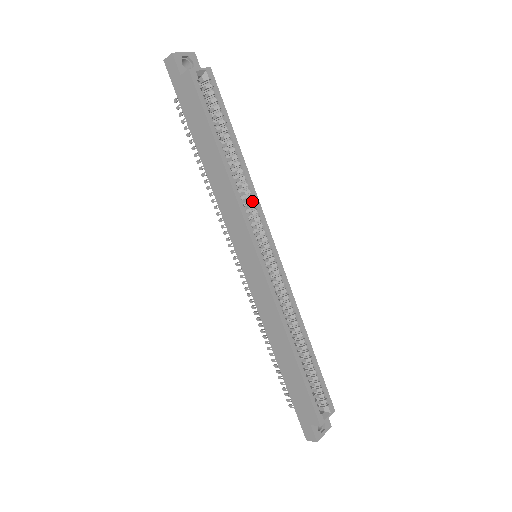
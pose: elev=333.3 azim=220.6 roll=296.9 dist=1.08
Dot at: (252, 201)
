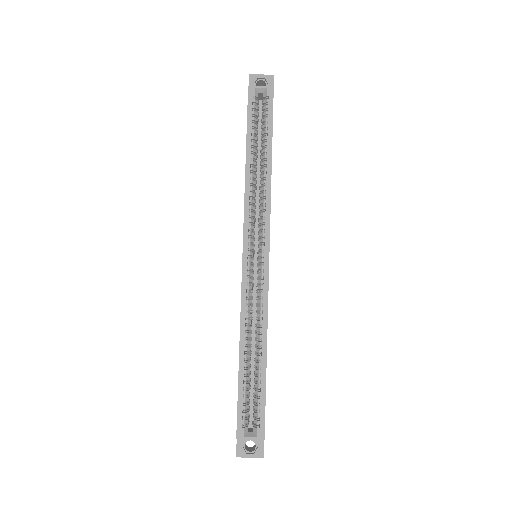
Dot at: (265, 205)
